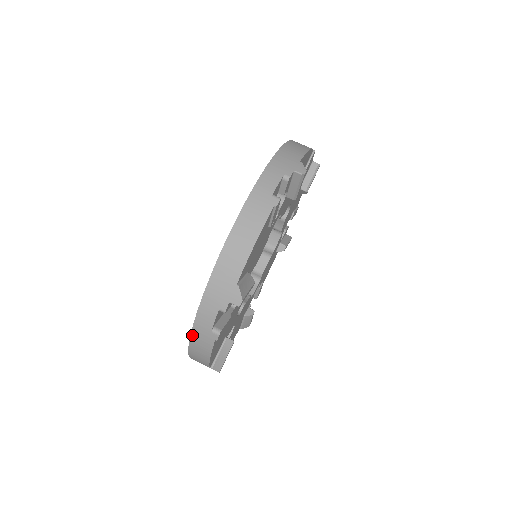
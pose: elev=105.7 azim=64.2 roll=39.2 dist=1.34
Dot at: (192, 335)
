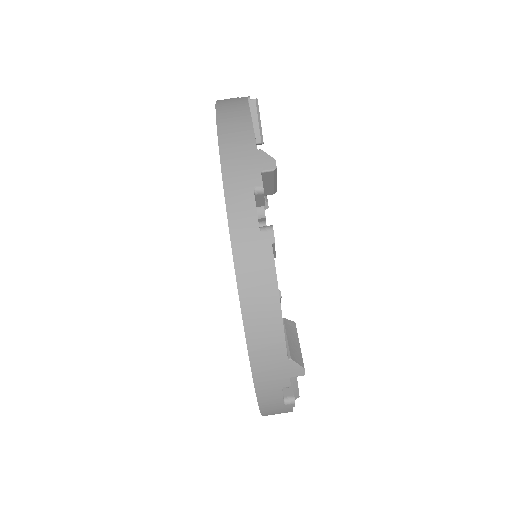
Dot at: (263, 414)
